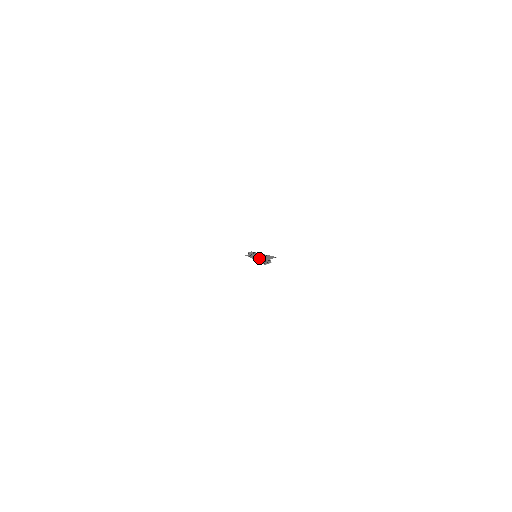
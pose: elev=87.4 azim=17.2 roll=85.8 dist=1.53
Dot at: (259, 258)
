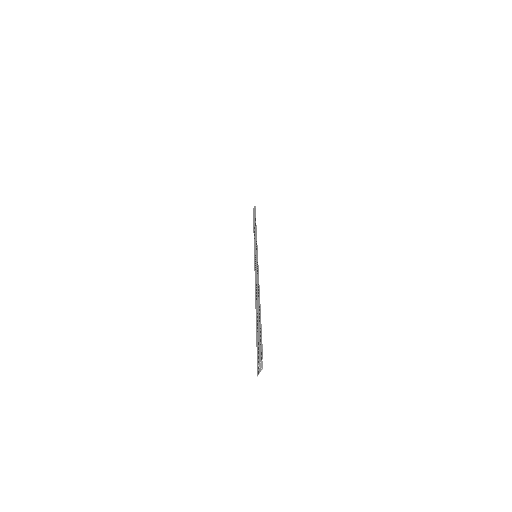
Dot at: occluded
